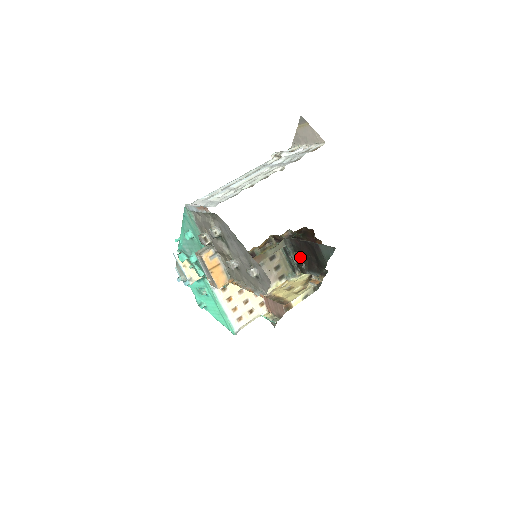
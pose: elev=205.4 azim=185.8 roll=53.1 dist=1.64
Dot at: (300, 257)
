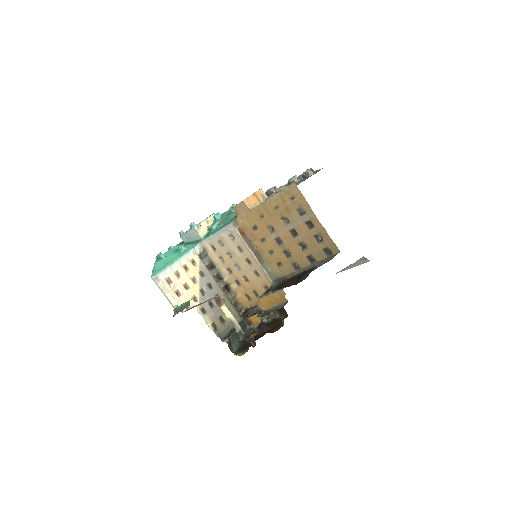
Dot at: occluded
